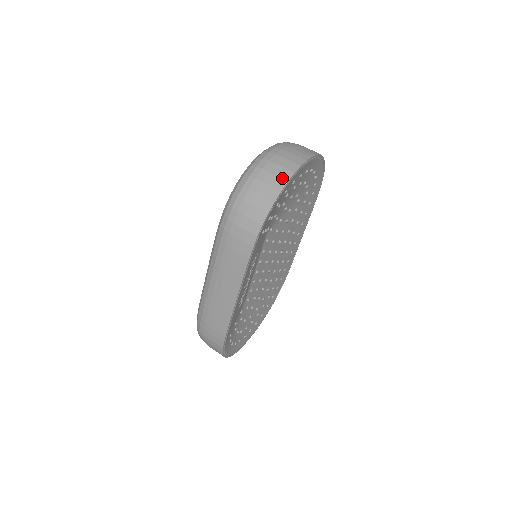
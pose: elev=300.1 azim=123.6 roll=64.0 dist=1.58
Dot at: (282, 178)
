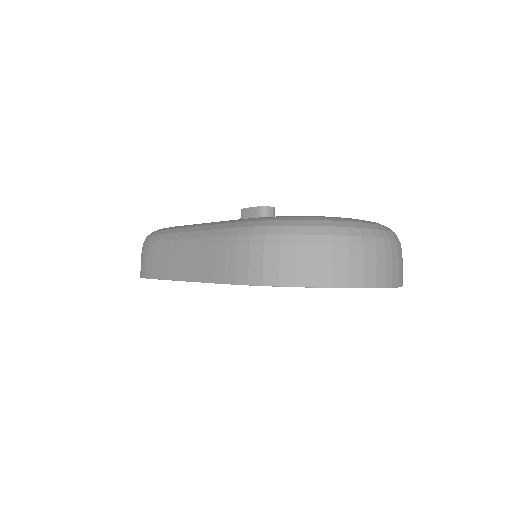
Dot at: (333, 278)
